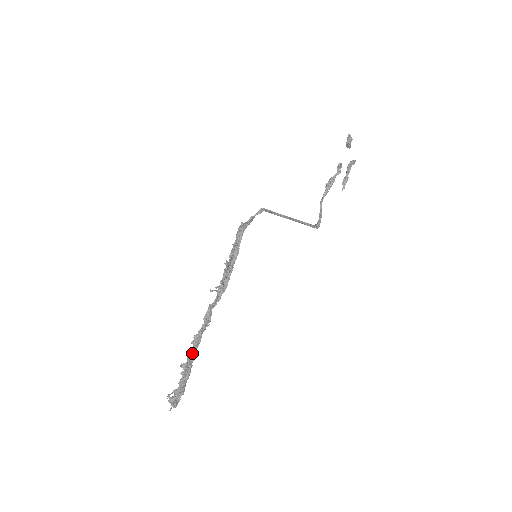
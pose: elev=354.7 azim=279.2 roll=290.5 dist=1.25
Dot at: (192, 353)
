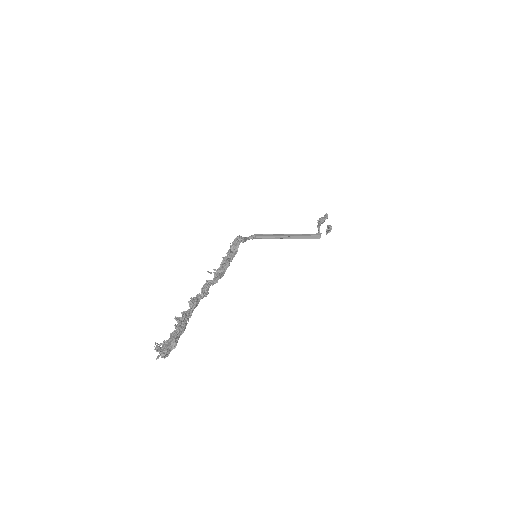
Dot at: (189, 311)
